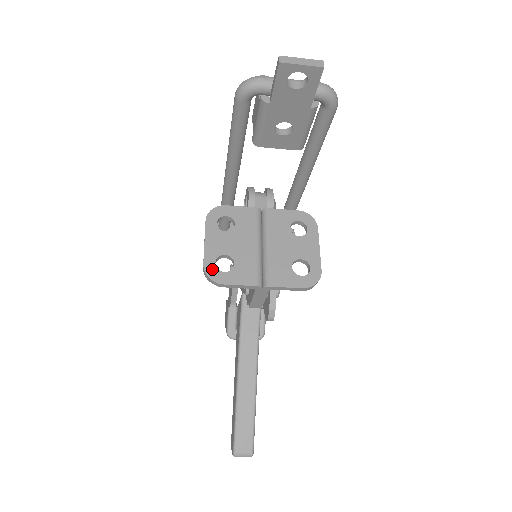
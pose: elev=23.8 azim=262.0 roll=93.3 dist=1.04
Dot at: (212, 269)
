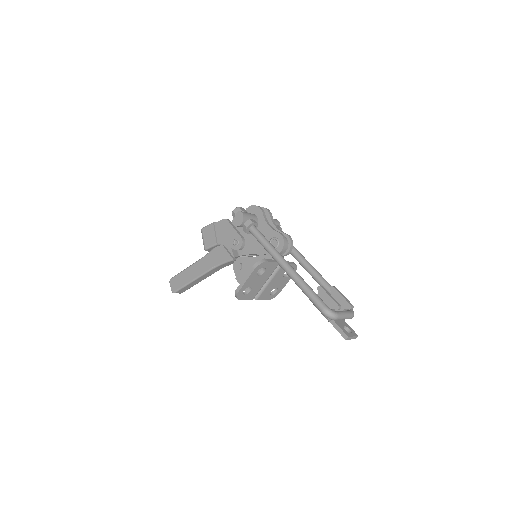
Dot at: (241, 294)
